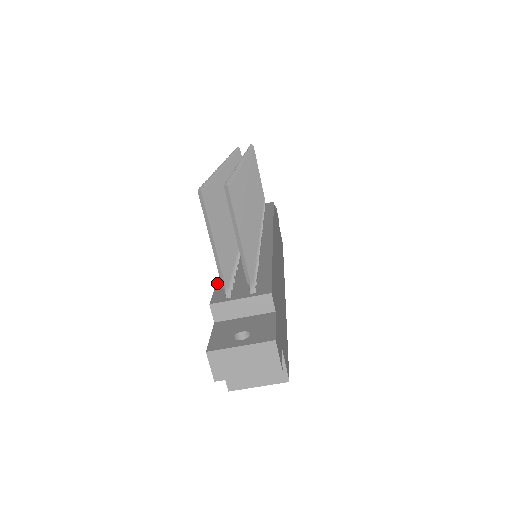
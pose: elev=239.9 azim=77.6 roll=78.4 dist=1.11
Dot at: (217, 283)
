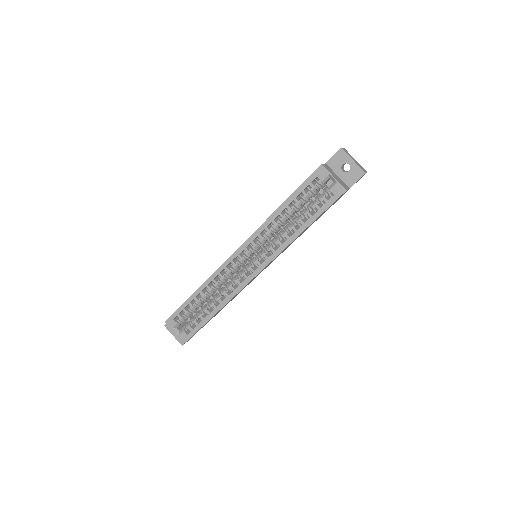
Dot at: occluded
